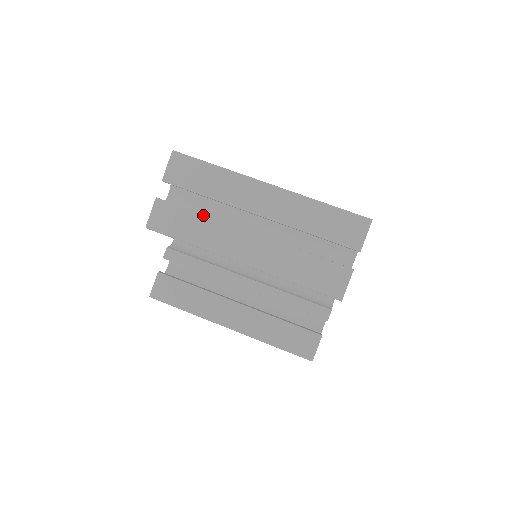
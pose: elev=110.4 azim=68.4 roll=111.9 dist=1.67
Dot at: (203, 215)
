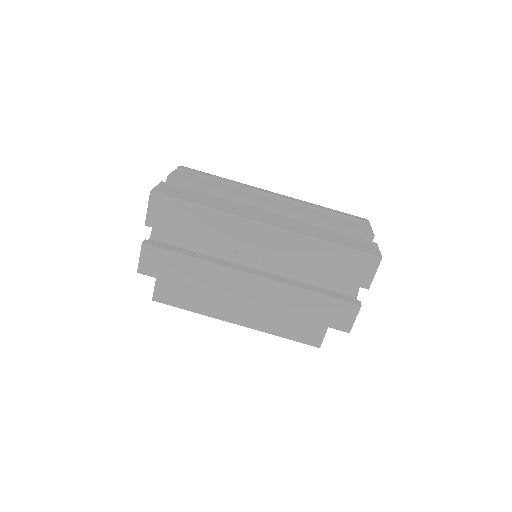
Dot at: (197, 259)
